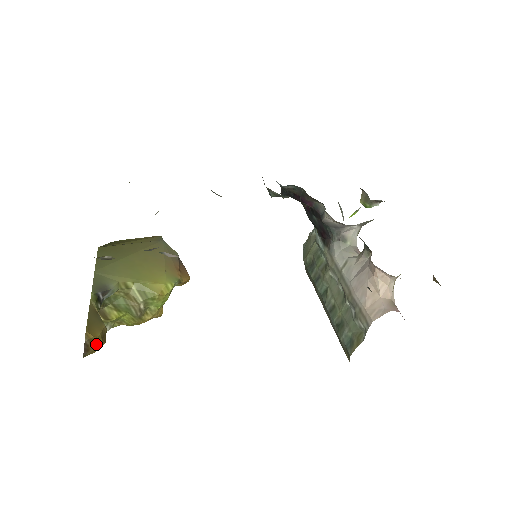
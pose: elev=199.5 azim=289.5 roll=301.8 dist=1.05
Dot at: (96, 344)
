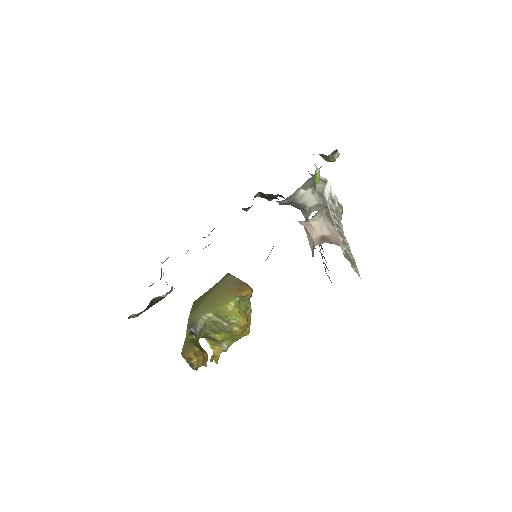
Dot at: (194, 360)
